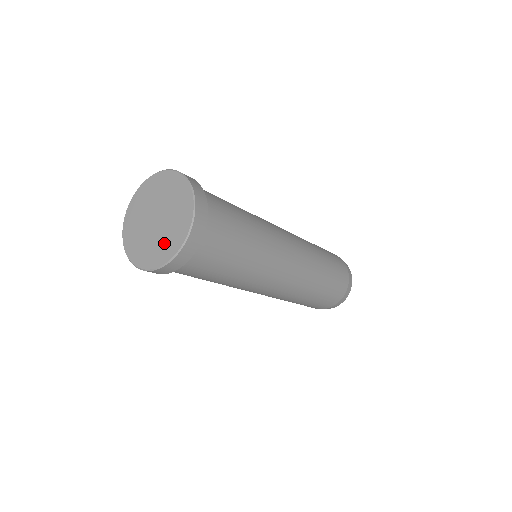
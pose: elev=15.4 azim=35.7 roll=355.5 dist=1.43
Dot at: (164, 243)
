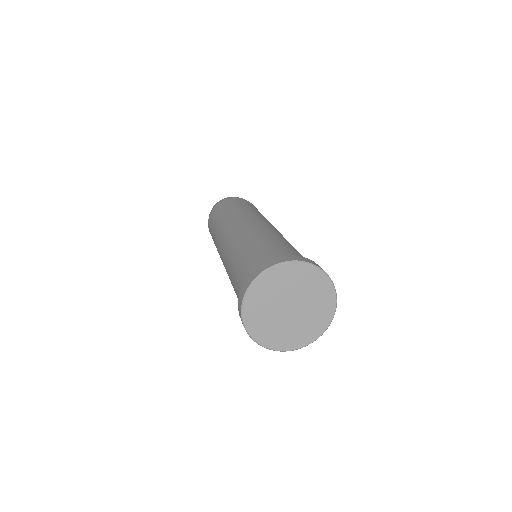
Dot at: (302, 330)
